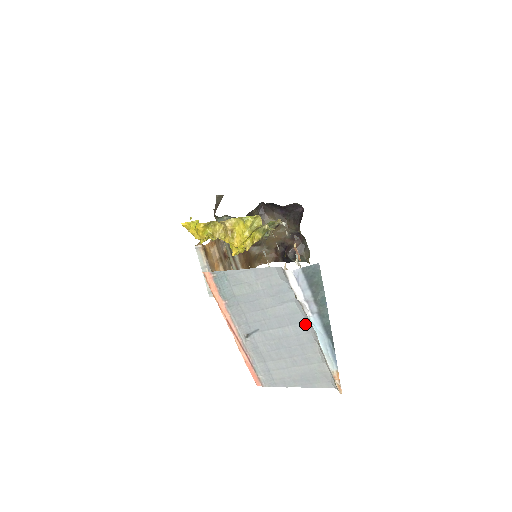
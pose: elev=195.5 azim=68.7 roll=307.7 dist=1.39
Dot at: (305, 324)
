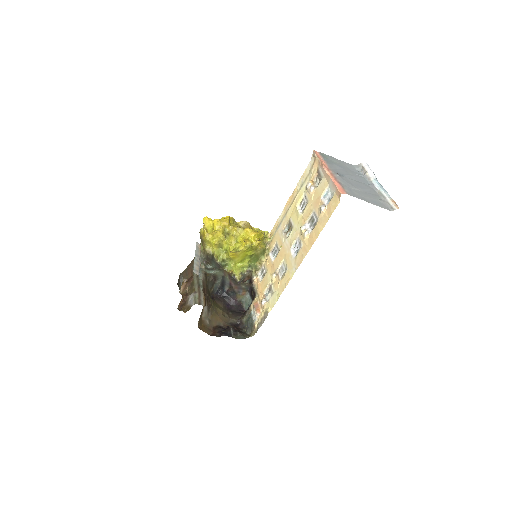
Dot at: (370, 185)
